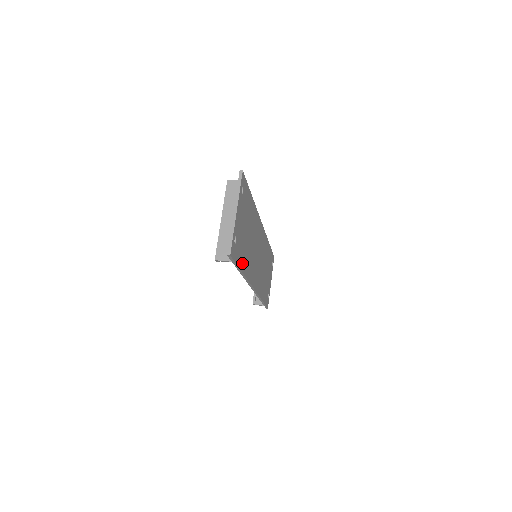
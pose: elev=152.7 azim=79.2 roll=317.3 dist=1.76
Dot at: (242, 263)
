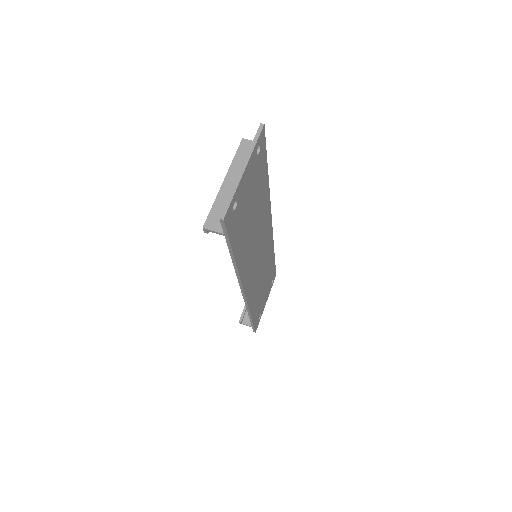
Dot at: (237, 246)
